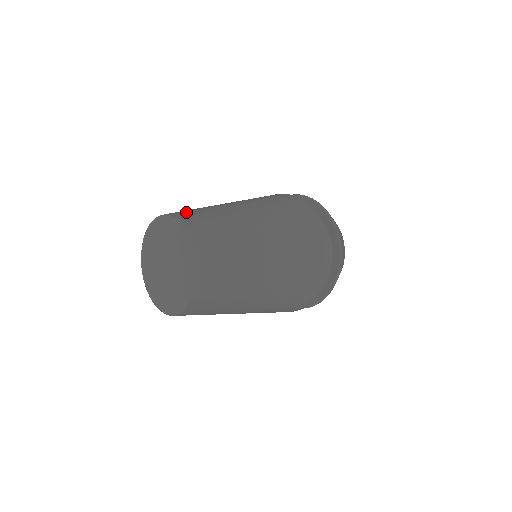
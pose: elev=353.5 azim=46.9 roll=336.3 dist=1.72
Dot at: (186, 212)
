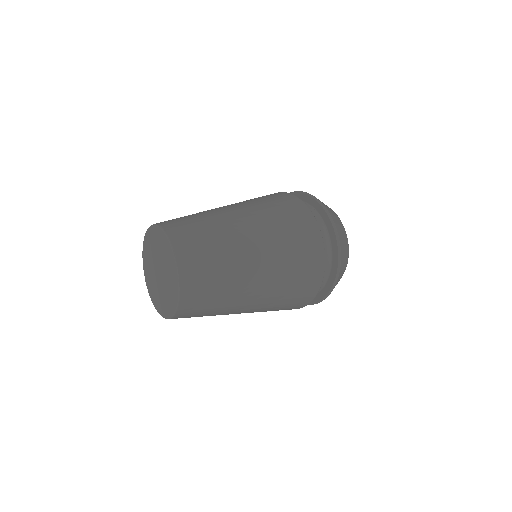
Dot at: (194, 252)
